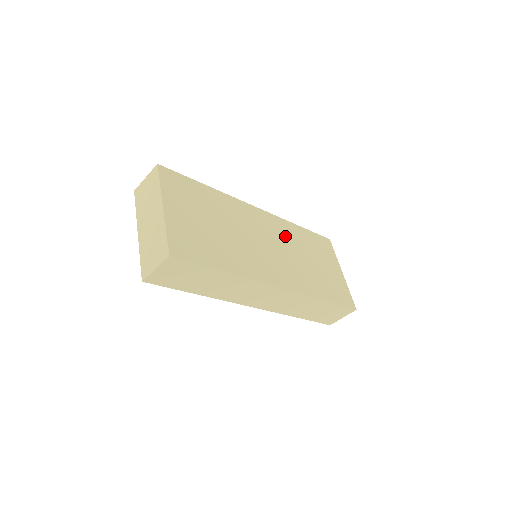
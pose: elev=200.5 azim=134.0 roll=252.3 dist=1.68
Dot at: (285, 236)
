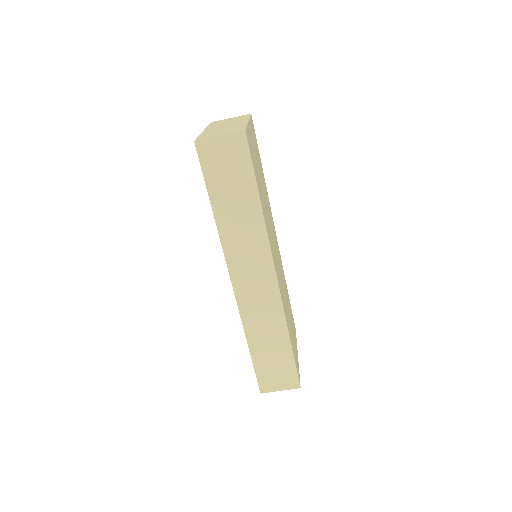
Dot at: occluded
